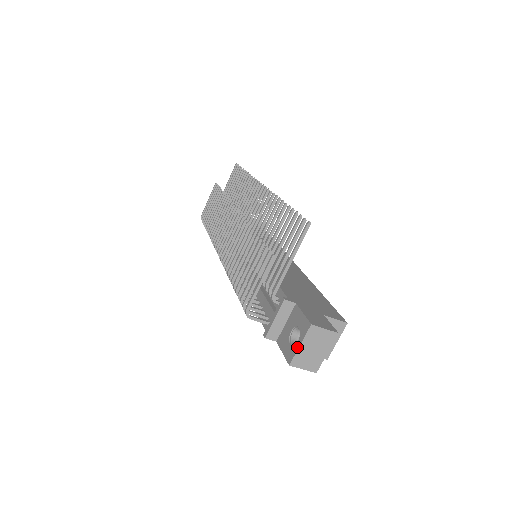
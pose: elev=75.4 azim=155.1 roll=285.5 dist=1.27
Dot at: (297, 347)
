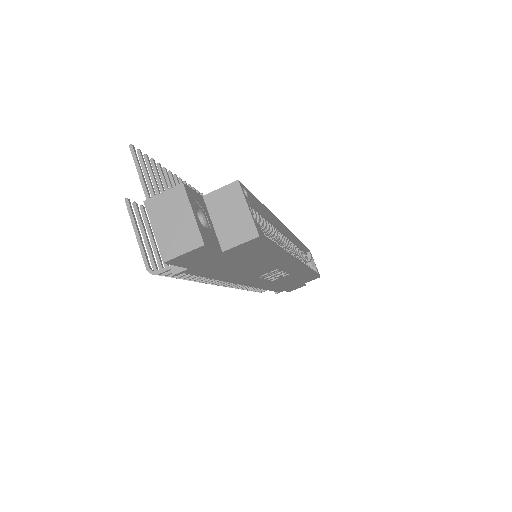
Dot at: (156, 237)
